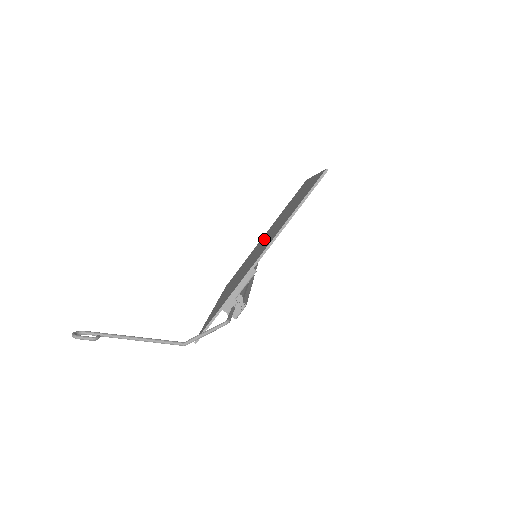
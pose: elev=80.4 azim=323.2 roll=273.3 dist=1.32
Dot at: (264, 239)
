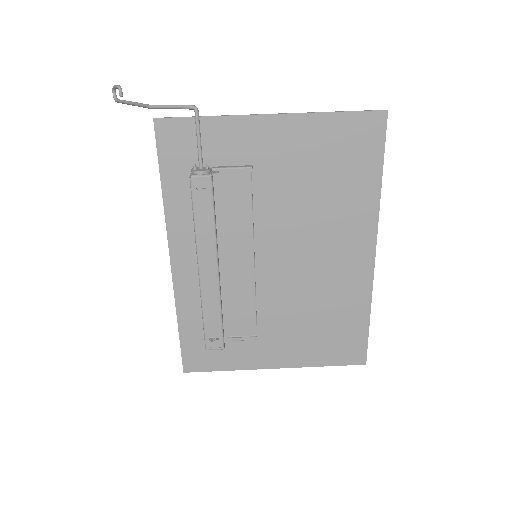
Dot at: (276, 280)
